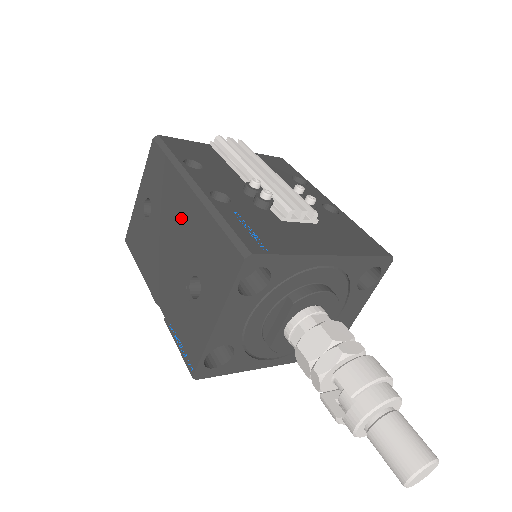
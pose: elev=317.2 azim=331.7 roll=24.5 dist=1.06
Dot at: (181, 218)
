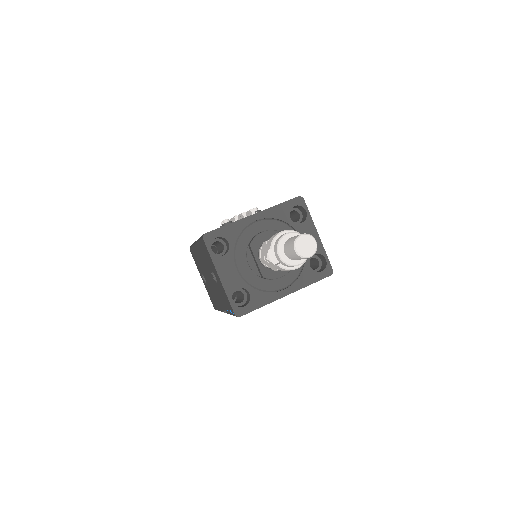
Dot at: (202, 260)
